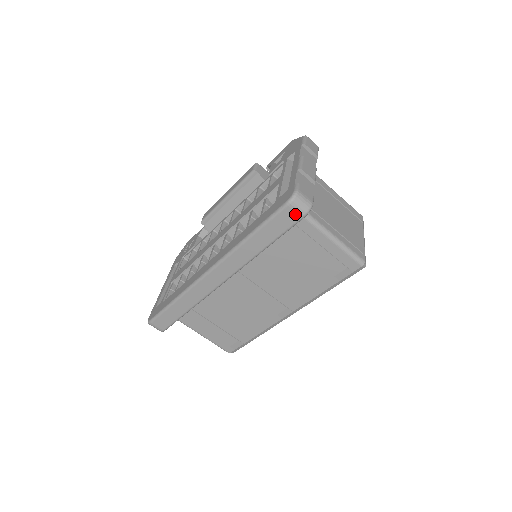
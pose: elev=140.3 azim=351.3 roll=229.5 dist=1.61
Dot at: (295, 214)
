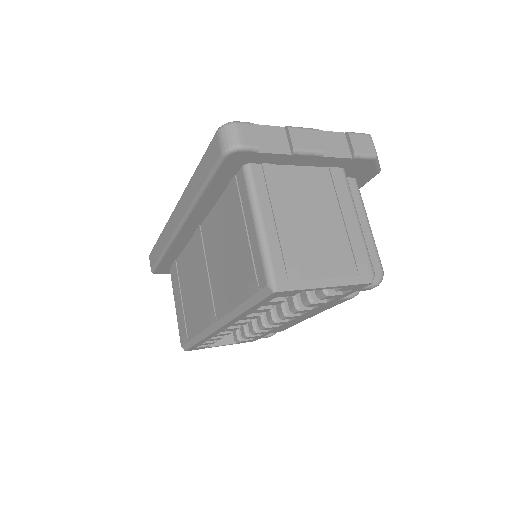
Dot at: (218, 147)
